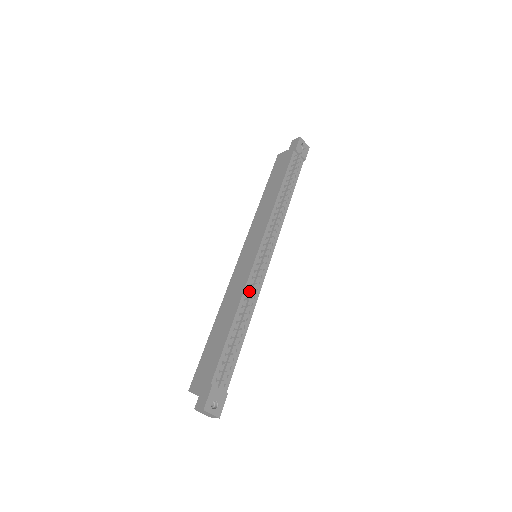
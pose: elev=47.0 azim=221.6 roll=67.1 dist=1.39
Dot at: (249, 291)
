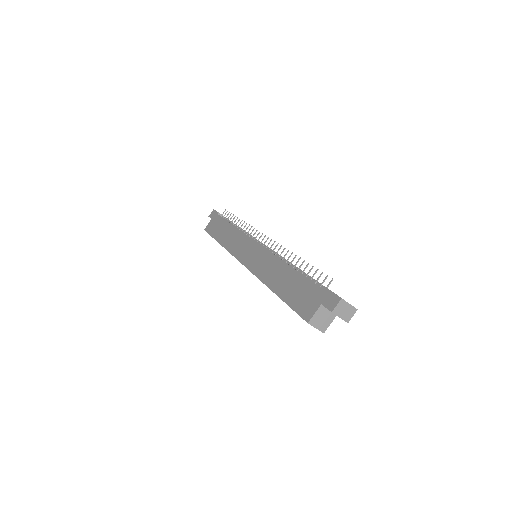
Dot at: (280, 254)
